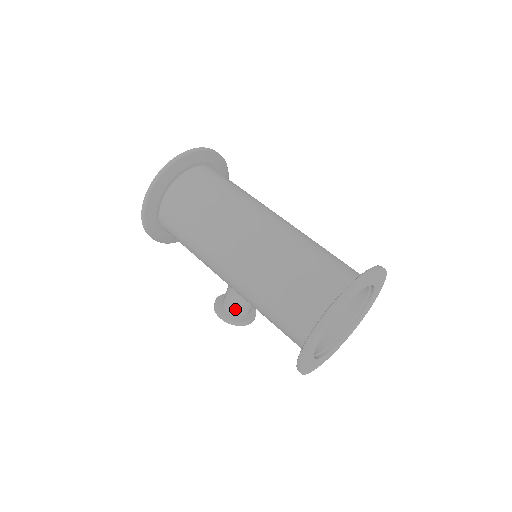
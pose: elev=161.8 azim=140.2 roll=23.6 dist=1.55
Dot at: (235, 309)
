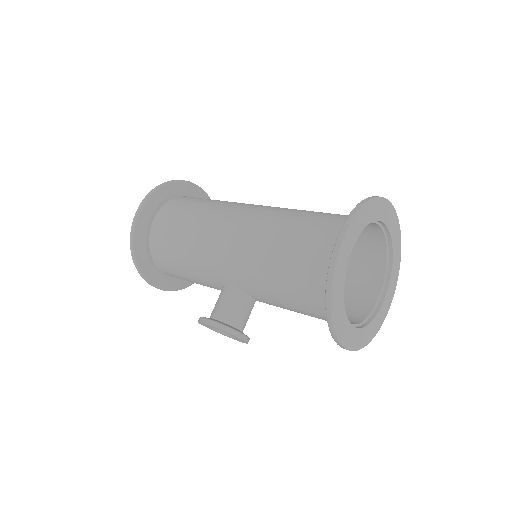
Dot at: (227, 314)
